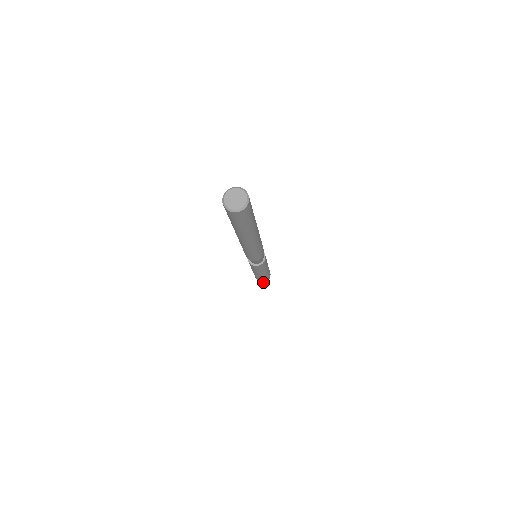
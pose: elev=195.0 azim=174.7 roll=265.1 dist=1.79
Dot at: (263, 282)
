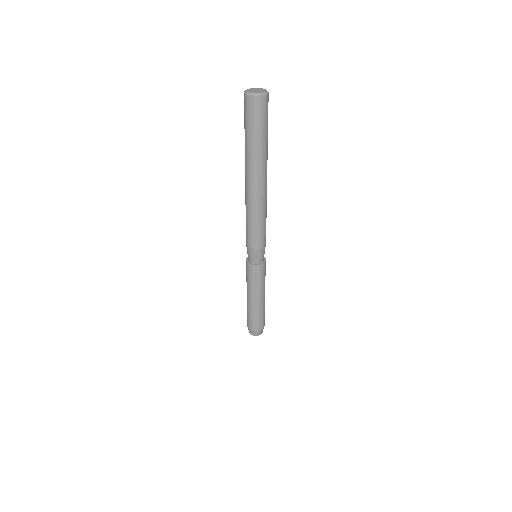
Dot at: (261, 330)
